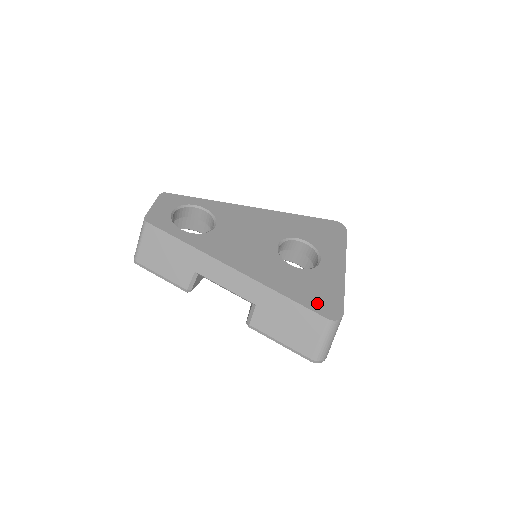
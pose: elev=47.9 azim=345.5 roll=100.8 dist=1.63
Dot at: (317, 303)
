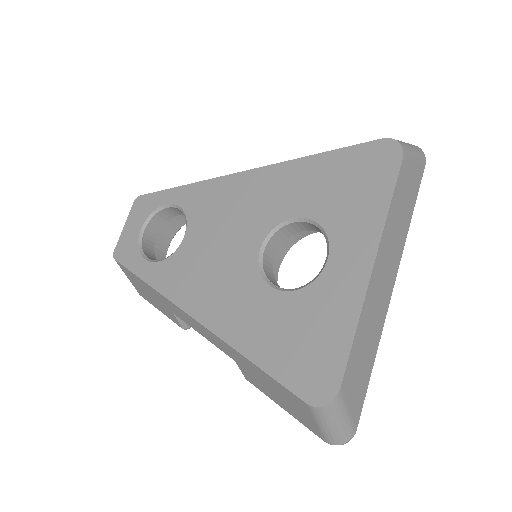
Dot at: (297, 369)
